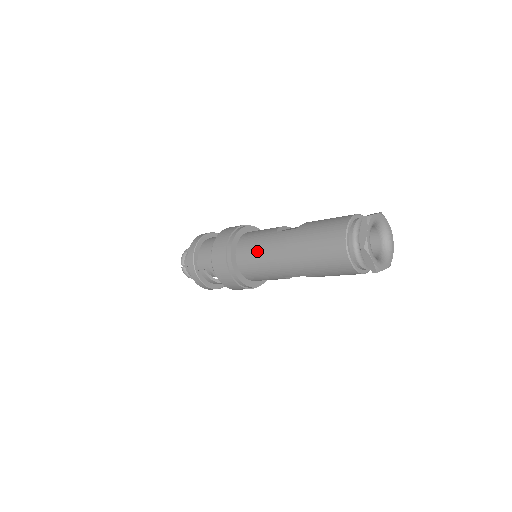
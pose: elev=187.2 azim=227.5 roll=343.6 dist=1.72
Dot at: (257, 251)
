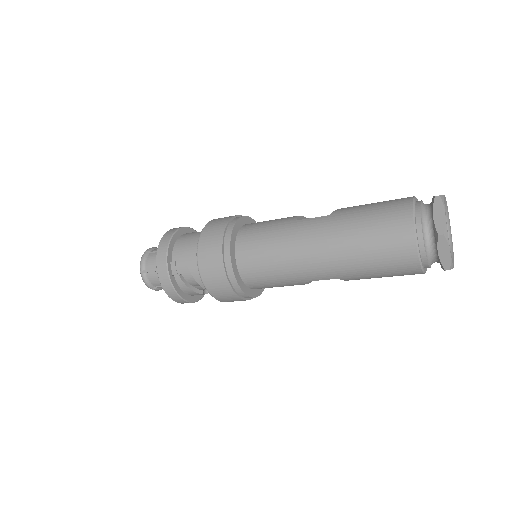
Dot at: (271, 245)
